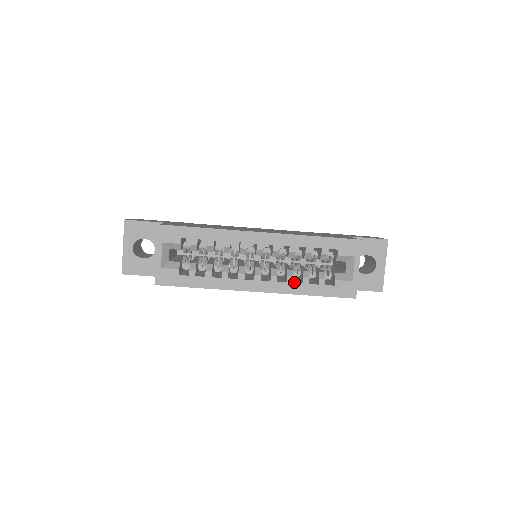
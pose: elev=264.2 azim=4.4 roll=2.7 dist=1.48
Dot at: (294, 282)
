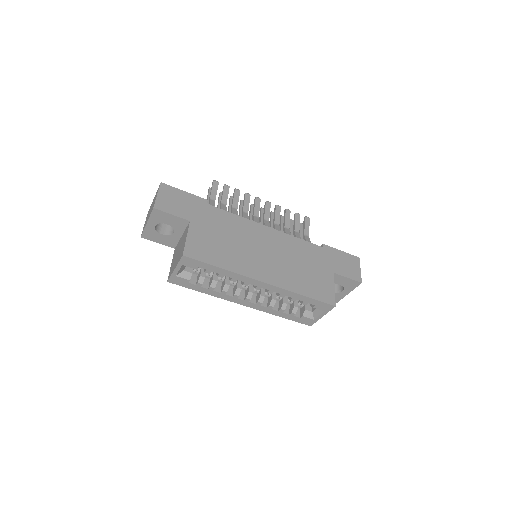
Dot at: (273, 307)
